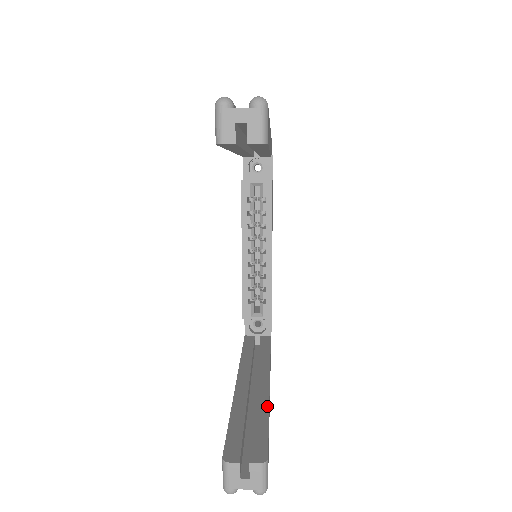
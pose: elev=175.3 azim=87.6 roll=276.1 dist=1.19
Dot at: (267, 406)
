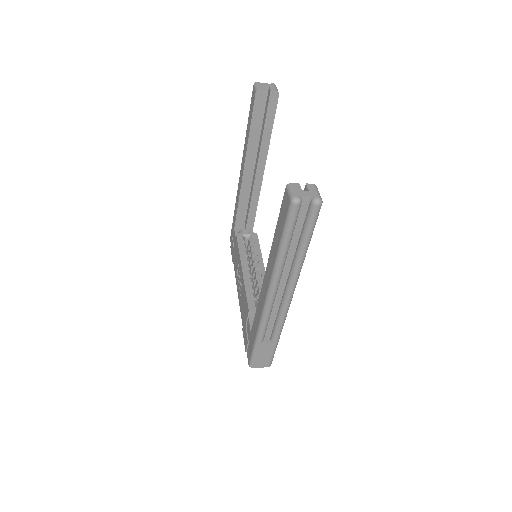
Dot at: occluded
